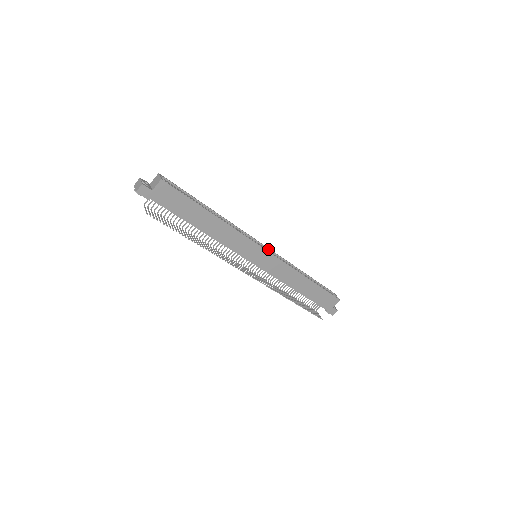
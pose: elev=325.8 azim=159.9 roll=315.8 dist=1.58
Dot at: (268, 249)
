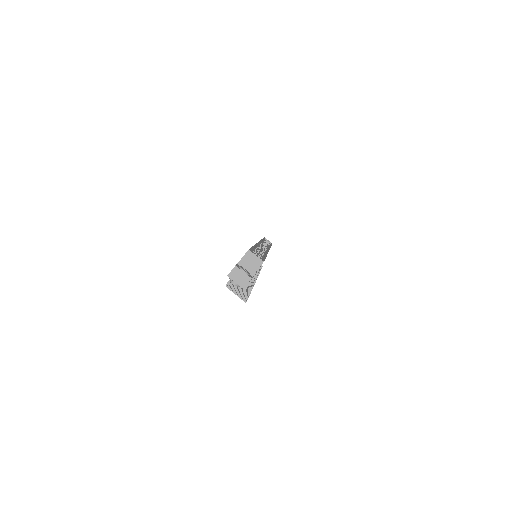
Dot at: occluded
